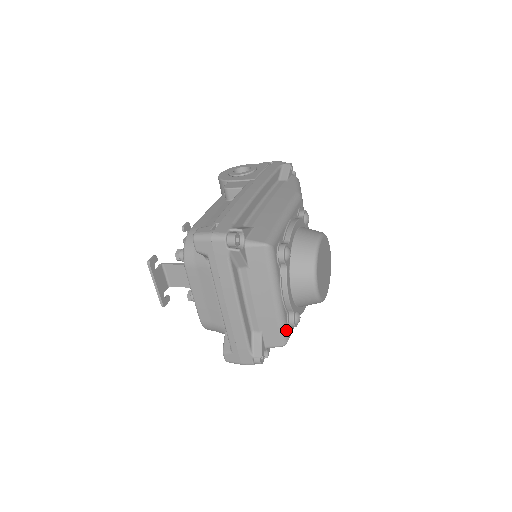
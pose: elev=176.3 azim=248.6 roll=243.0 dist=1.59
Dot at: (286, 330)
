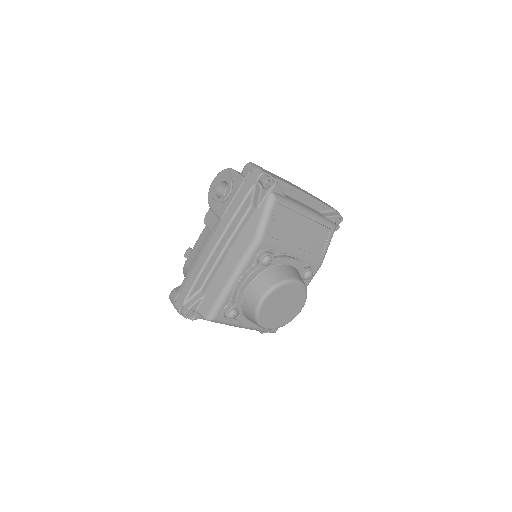
Dot at: (268, 331)
